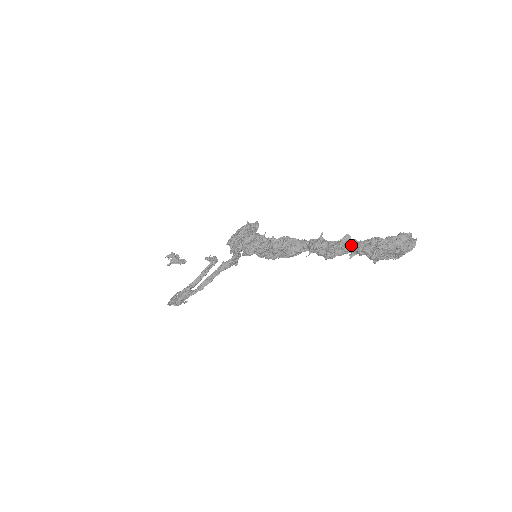
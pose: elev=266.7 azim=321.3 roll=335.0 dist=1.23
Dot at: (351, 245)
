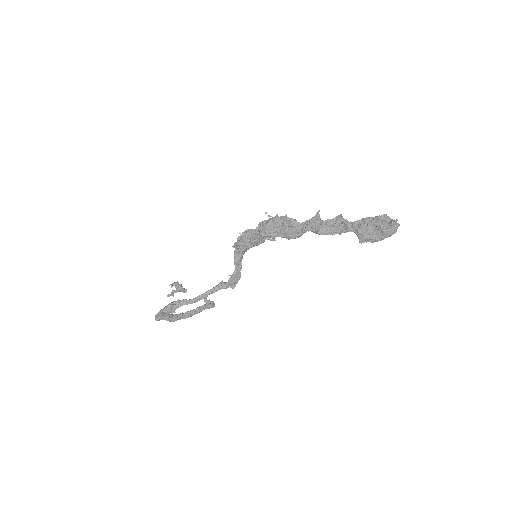
Dot at: (342, 222)
